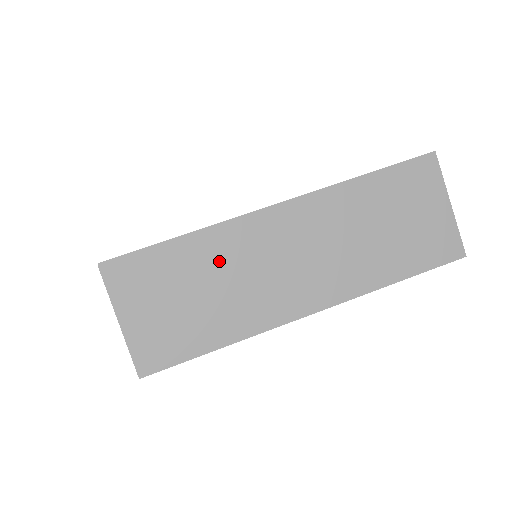
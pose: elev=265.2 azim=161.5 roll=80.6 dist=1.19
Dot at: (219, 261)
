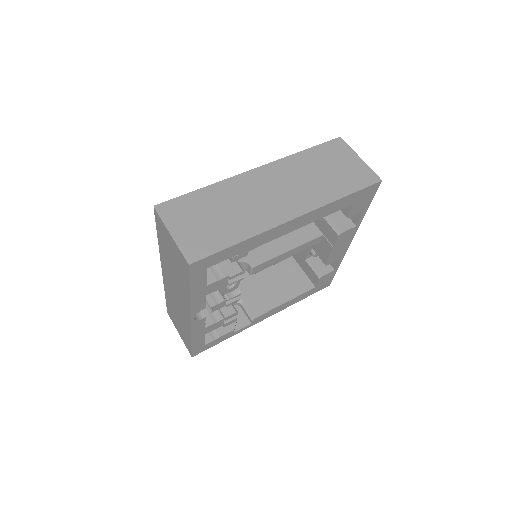
Dot at: (228, 198)
